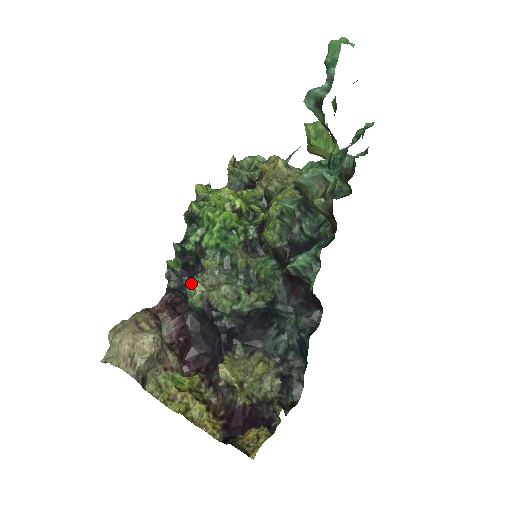
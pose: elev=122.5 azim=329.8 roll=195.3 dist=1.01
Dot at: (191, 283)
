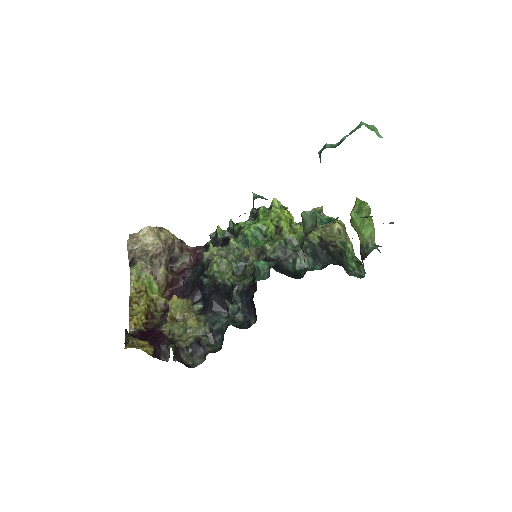
Dot at: occluded
